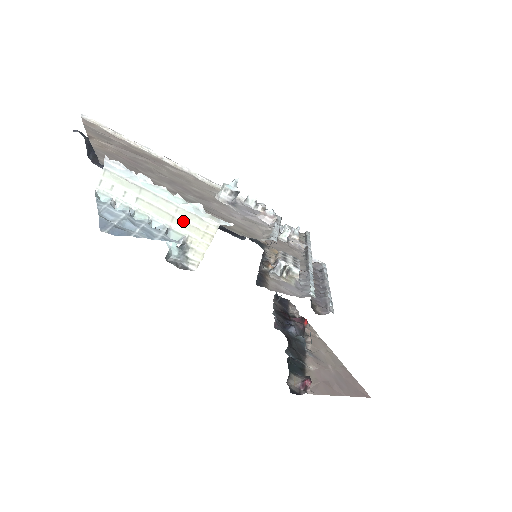
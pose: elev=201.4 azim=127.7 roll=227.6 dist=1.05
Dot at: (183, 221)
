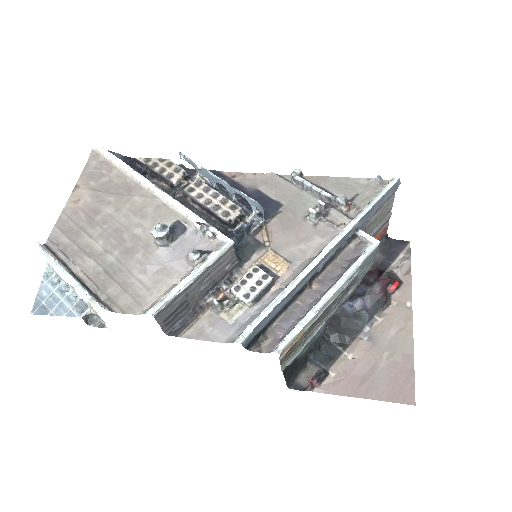
Dot at: occluded
